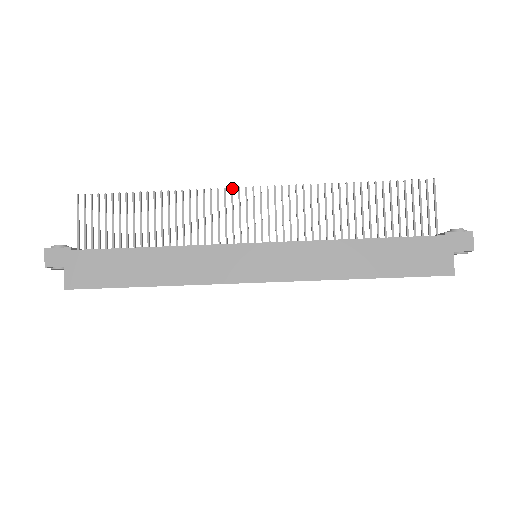
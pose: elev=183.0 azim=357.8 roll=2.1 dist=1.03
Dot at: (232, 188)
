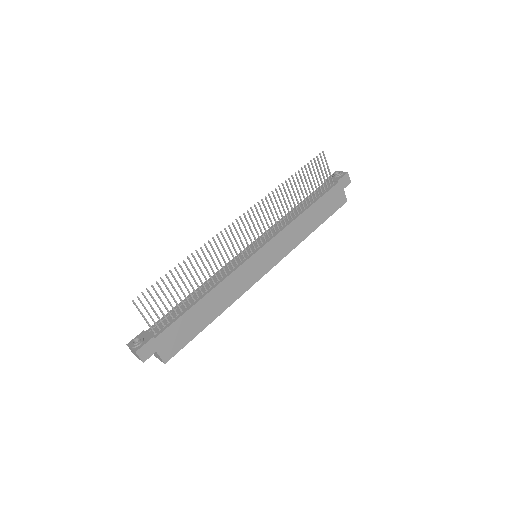
Dot at: (229, 225)
